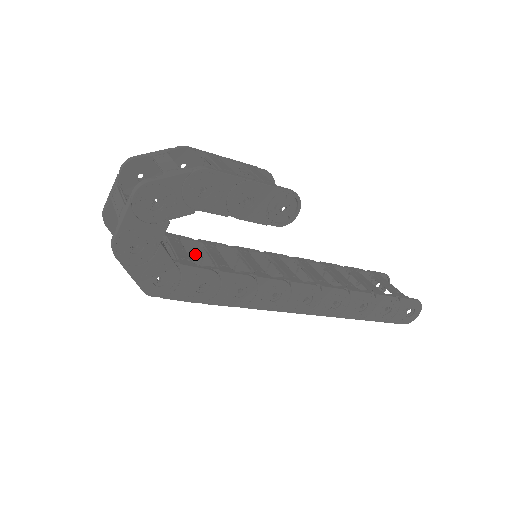
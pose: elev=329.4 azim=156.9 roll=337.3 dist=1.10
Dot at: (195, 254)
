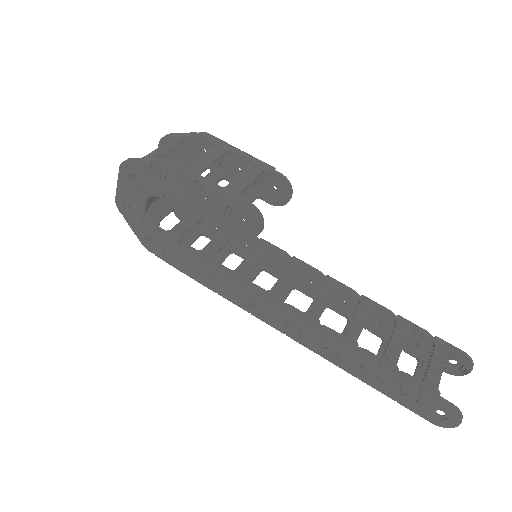
Dot at: occluded
